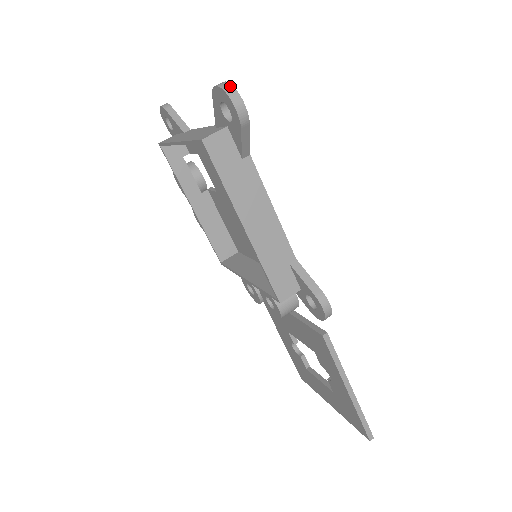
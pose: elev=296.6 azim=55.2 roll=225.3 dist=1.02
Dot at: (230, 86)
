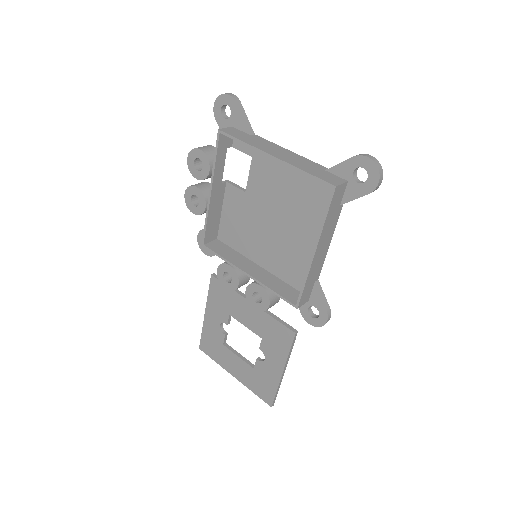
Dot at: (380, 164)
